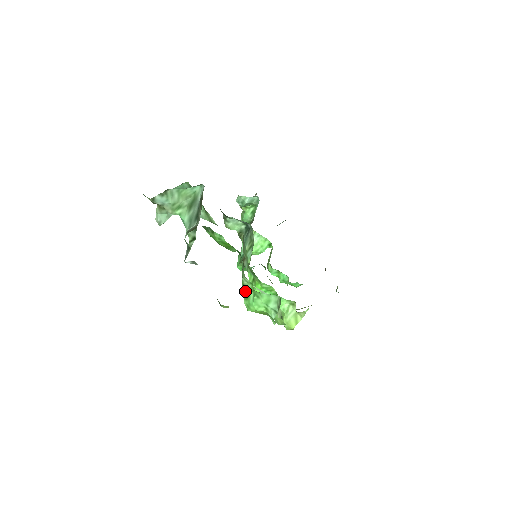
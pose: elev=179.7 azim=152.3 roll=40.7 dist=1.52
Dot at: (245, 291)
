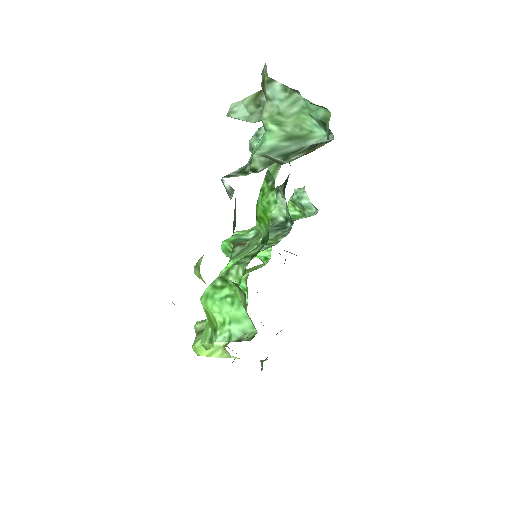
Dot at: (237, 285)
